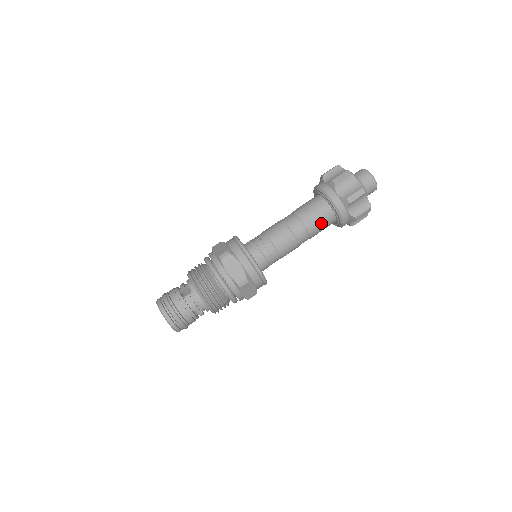
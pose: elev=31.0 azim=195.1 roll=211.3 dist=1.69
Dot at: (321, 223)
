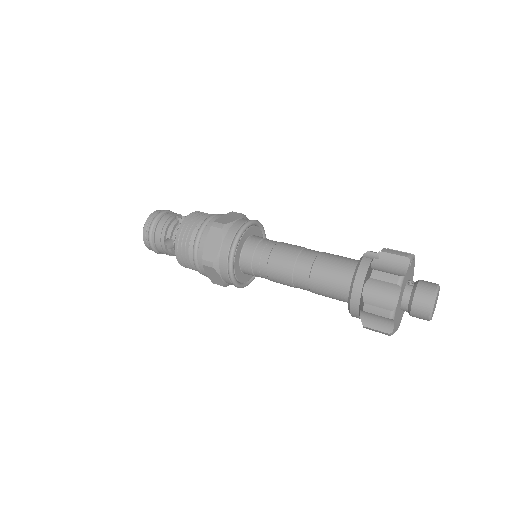
Dot at: occluded
